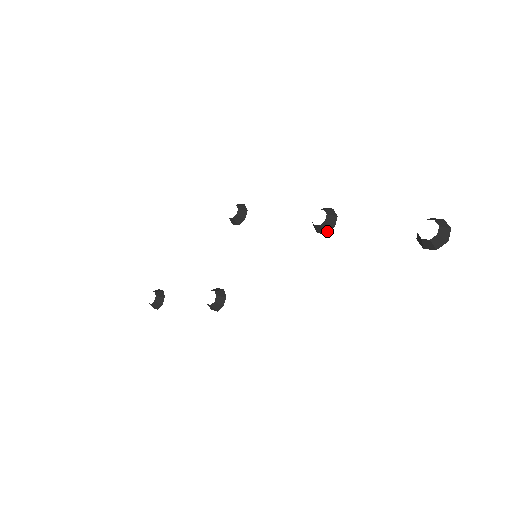
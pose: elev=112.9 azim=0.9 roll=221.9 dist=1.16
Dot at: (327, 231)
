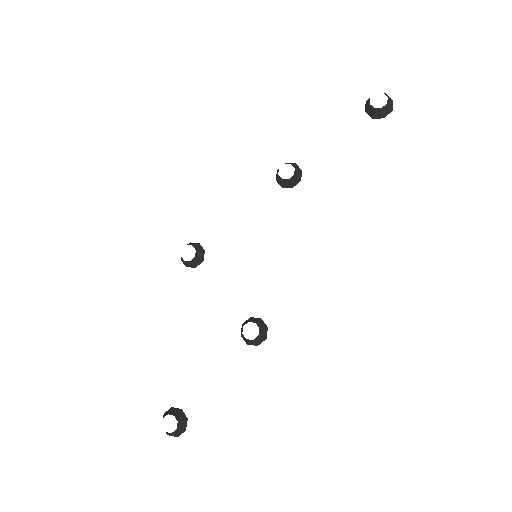
Dot at: (300, 178)
